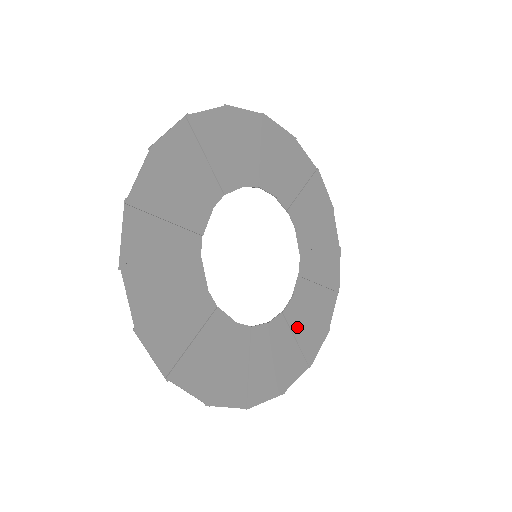
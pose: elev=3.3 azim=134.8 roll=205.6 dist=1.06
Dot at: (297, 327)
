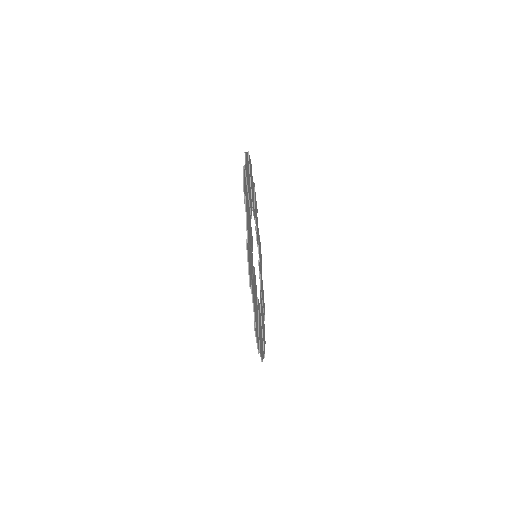
Dot at: (262, 322)
